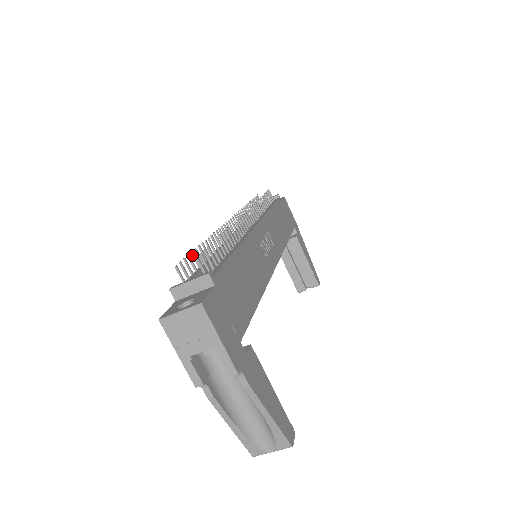
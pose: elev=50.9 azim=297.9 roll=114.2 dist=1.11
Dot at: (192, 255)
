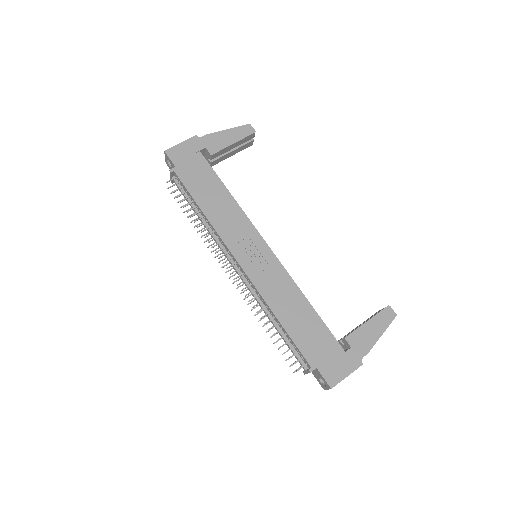
Dot at: occluded
